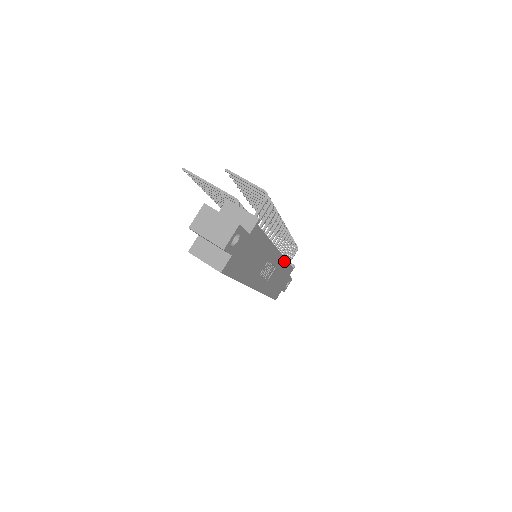
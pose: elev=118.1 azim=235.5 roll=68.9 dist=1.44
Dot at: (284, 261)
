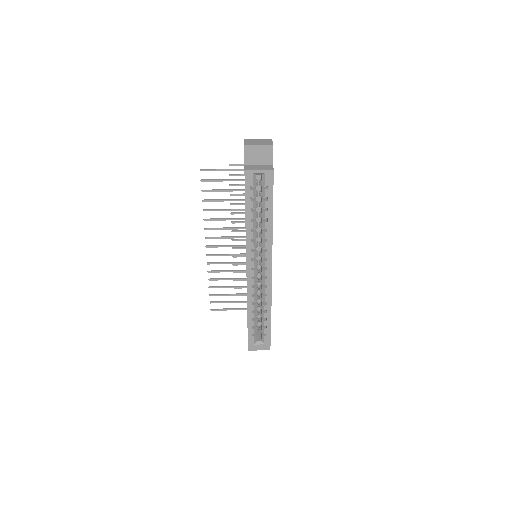
Dot at: occluded
